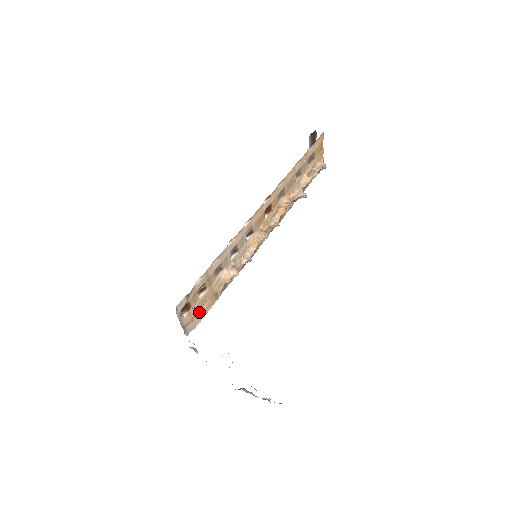
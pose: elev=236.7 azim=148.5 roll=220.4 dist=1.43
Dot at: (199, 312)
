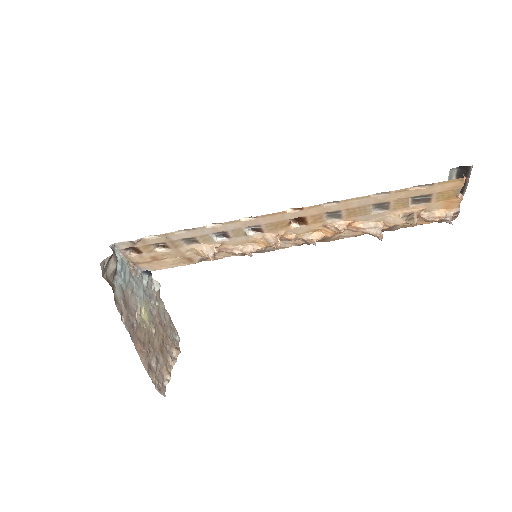
Dot at: (159, 261)
